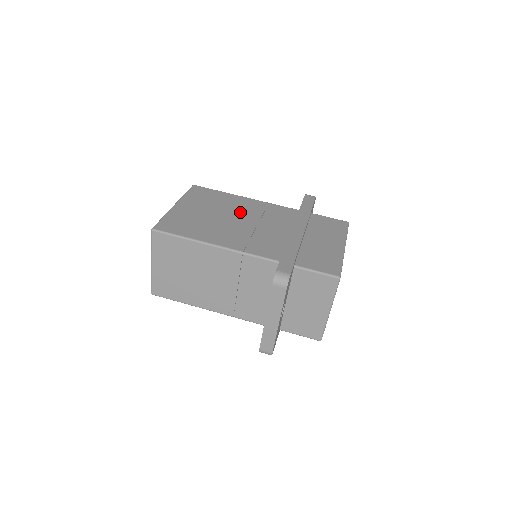
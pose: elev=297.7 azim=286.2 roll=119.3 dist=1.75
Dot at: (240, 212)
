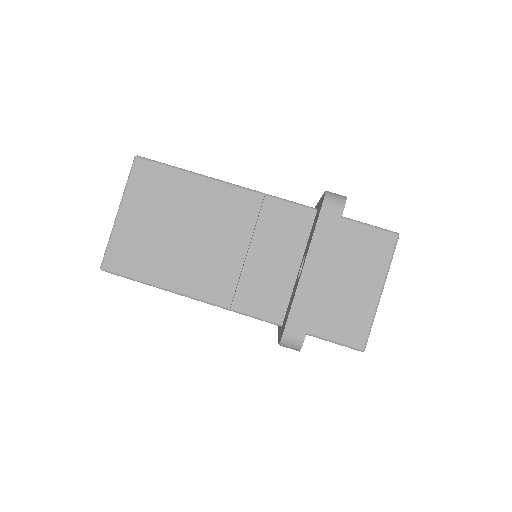
Dot at: occluded
